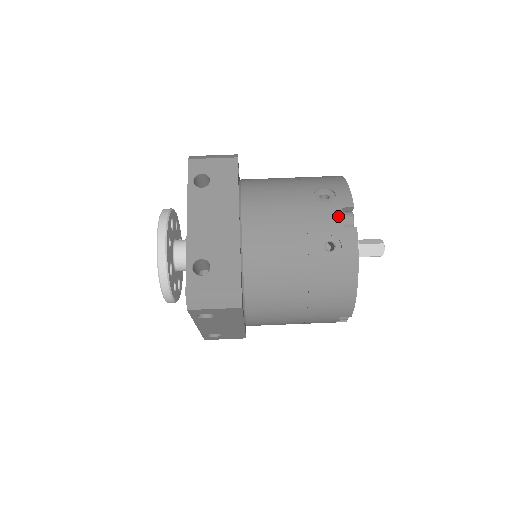
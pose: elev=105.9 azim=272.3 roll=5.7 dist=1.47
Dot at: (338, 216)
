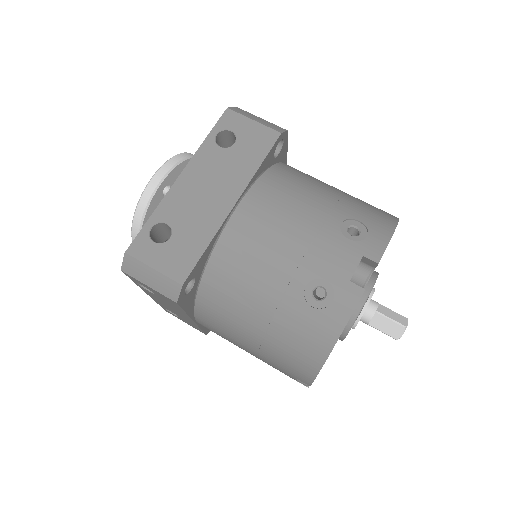
Dot at: (351, 263)
